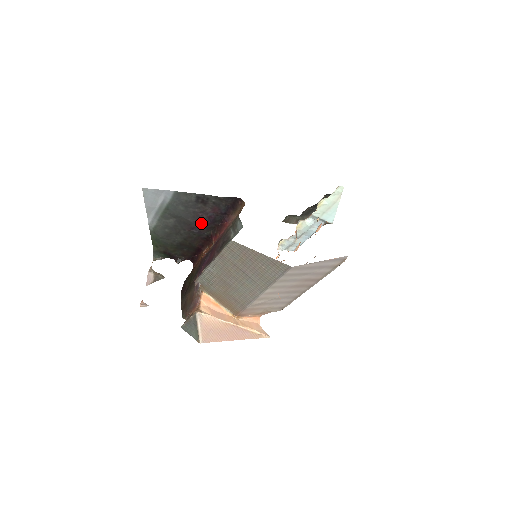
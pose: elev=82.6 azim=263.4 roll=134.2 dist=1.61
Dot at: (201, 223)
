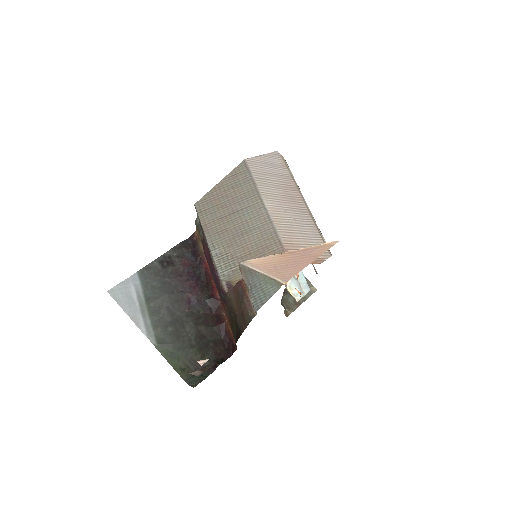
Dot at: (189, 287)
